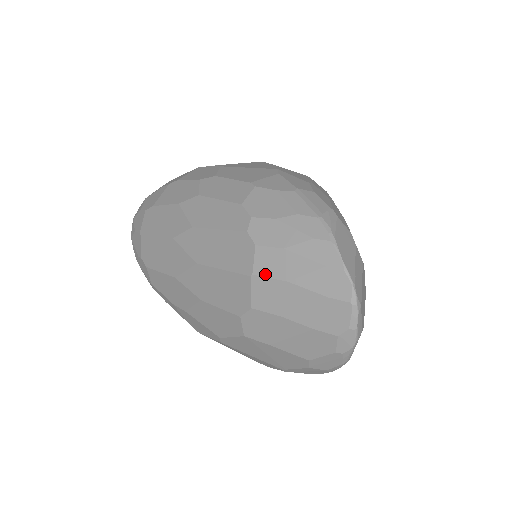
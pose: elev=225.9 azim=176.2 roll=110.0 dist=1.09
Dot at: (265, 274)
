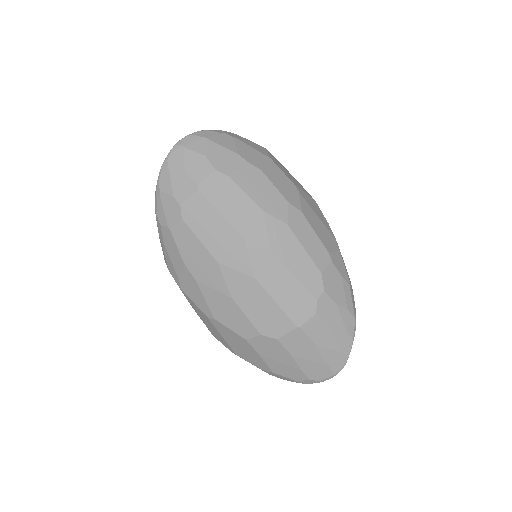
Dot at: (308, 333)
